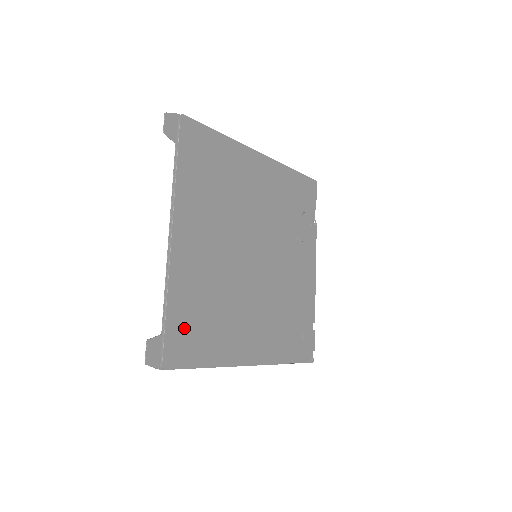
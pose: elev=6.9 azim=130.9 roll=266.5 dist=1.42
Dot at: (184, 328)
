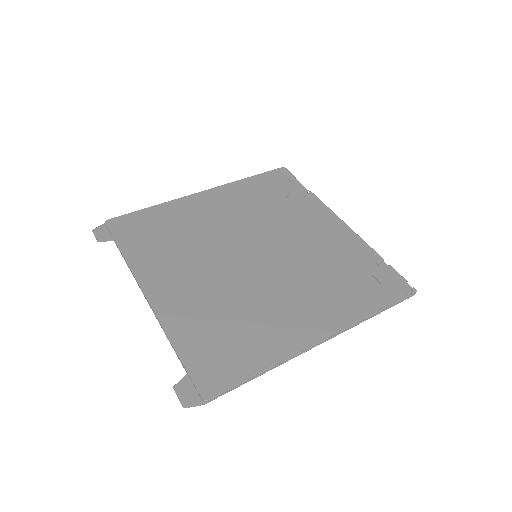
Dot at: (208, 355)
